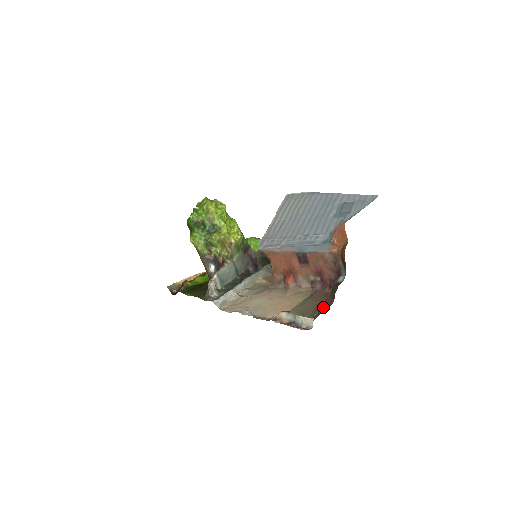
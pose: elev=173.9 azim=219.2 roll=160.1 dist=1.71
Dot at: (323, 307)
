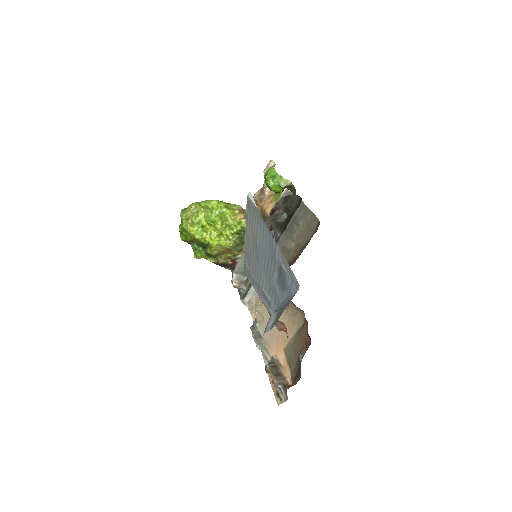
Dot at: (298, 372)
